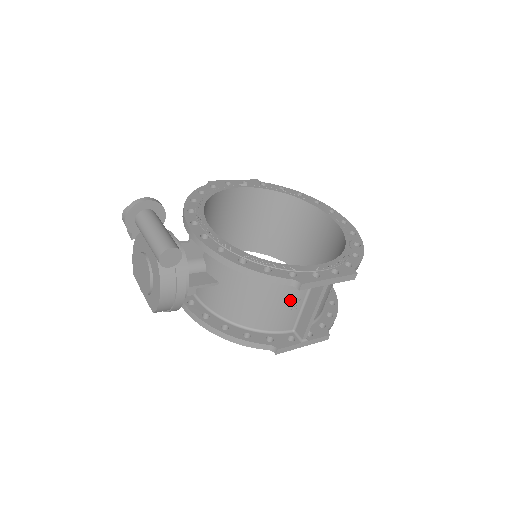
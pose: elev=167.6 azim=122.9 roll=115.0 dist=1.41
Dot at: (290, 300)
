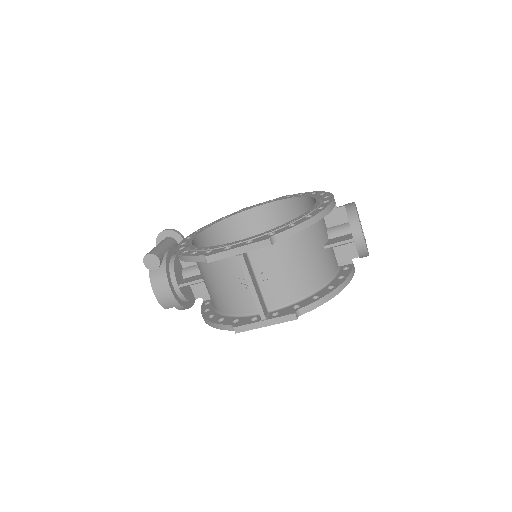
Dot at: (235, 280)
